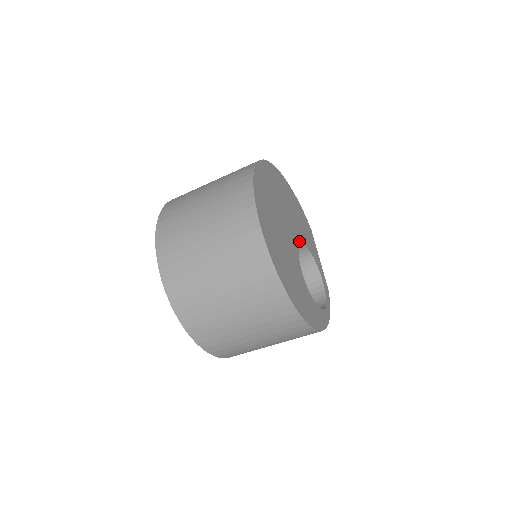
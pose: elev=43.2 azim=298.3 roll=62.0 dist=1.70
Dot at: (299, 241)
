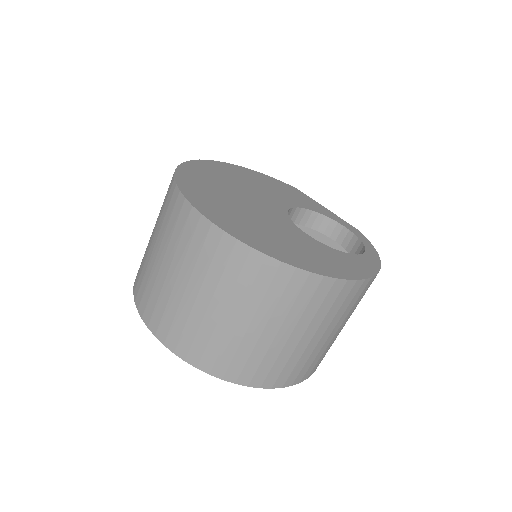
Dot at: (285, 208)
